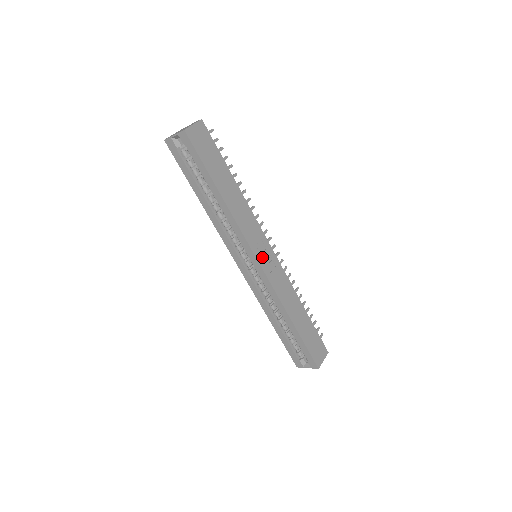
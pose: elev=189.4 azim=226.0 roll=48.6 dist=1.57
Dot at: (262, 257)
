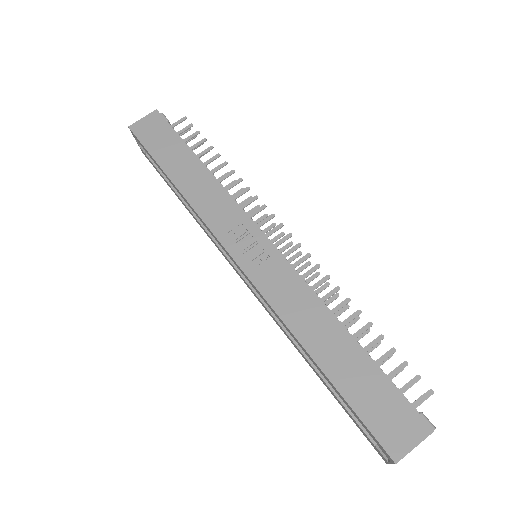
Dot at: (243, 251)
